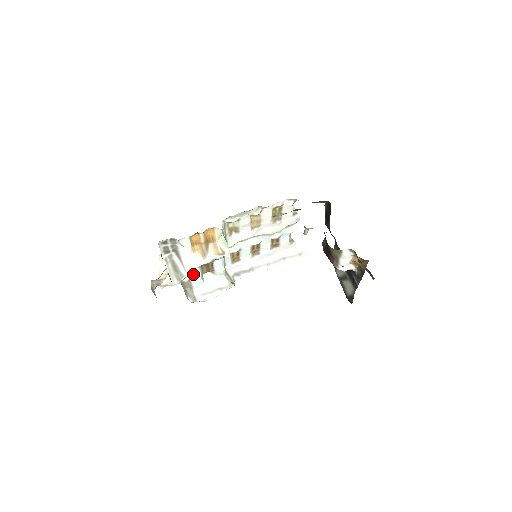
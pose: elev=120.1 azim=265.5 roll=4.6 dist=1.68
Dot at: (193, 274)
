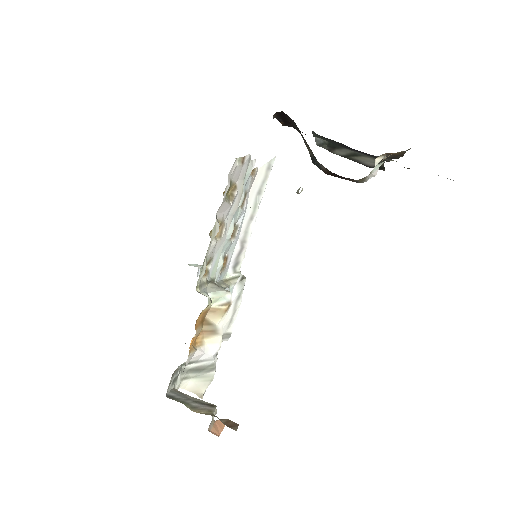
Dot at: occluded
